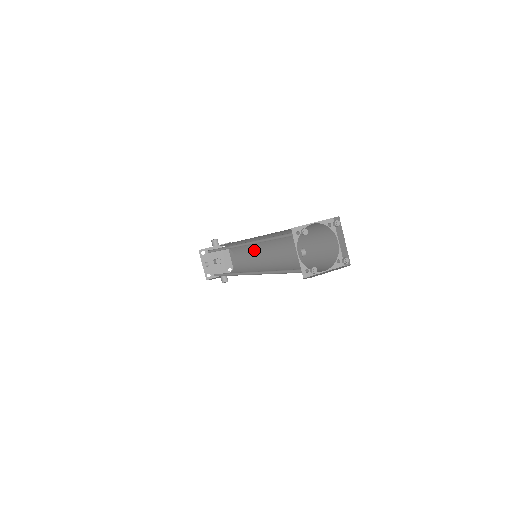
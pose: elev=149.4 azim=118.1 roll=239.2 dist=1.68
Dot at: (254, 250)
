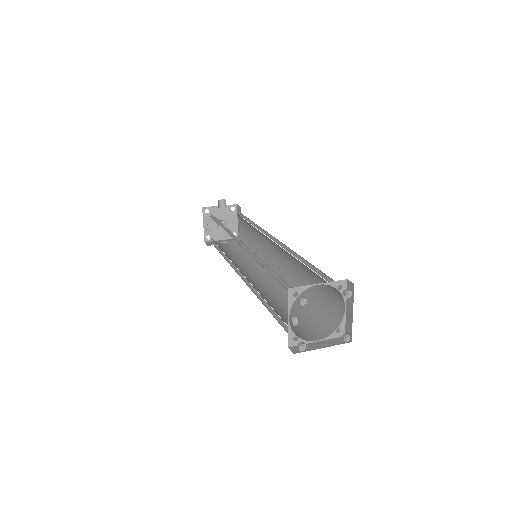
Dot at: (260, 236)
